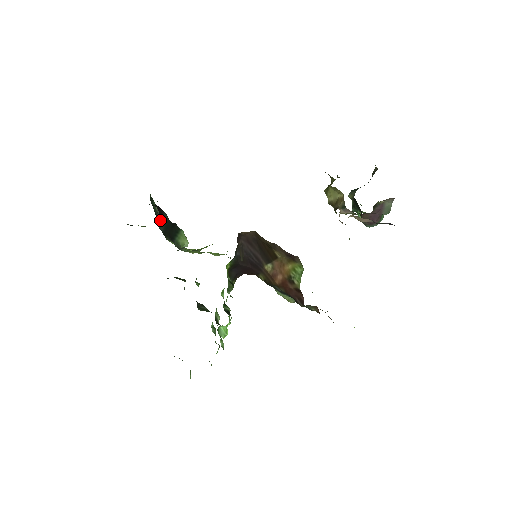
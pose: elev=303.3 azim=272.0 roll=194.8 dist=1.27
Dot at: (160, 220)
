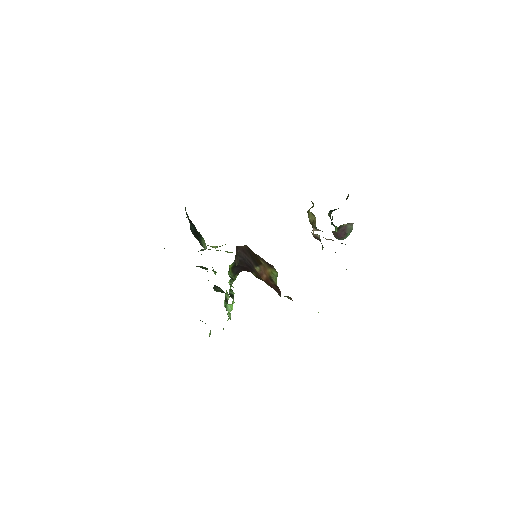
Dot at: (191, 226)
